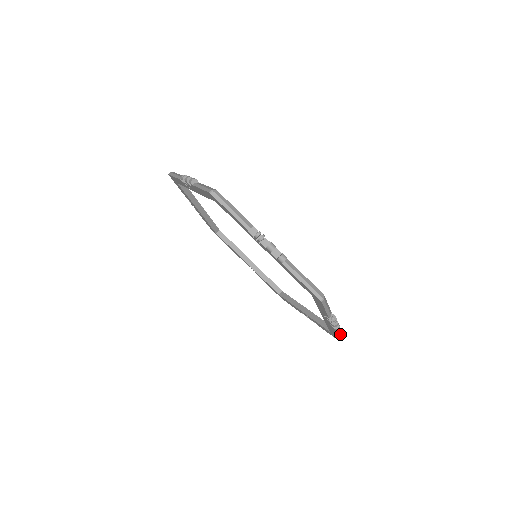
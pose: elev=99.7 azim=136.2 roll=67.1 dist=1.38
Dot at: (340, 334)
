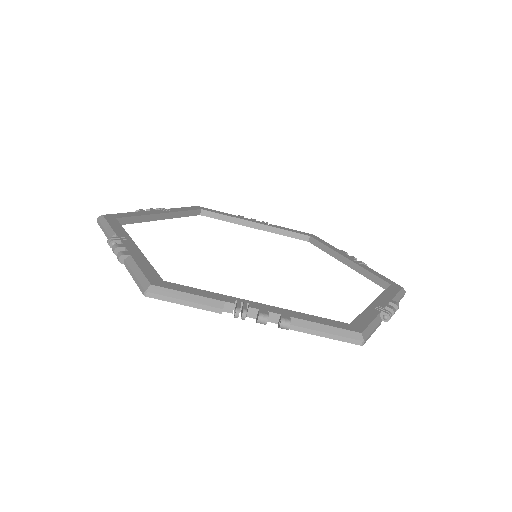
Dot at: (401, 292)
